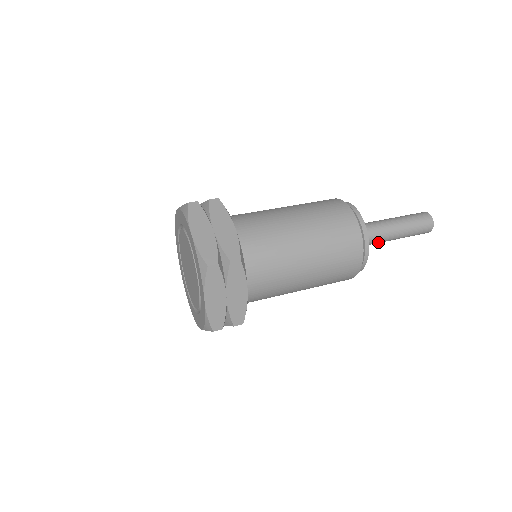
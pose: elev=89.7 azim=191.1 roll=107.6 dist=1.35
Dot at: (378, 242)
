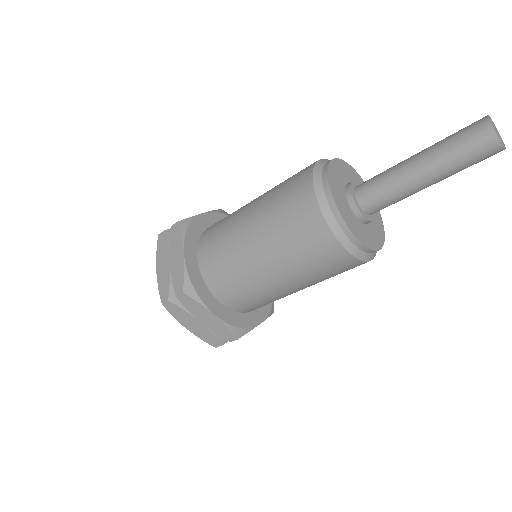
Dot at: (402, 198)
